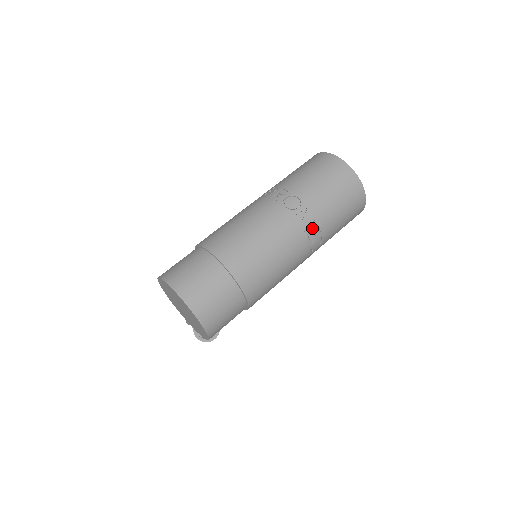
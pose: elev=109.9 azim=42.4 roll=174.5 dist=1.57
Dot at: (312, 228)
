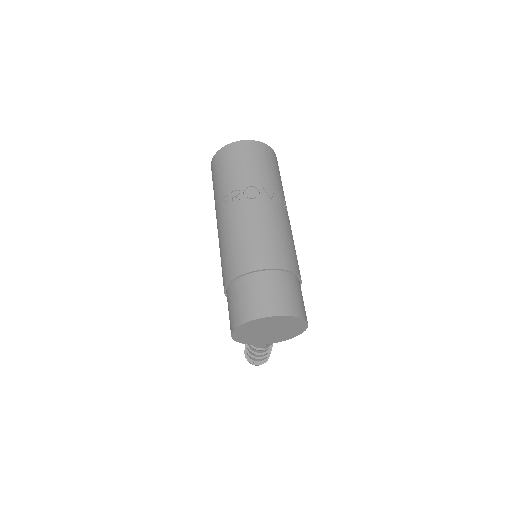
Dot at: (278, 196)
